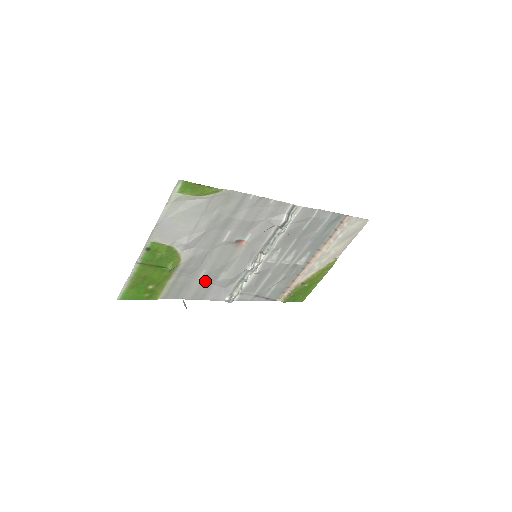
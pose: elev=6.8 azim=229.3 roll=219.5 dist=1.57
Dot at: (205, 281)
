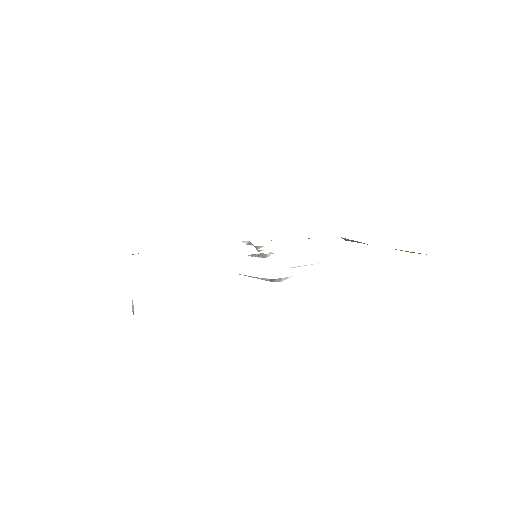
Dot at: occluded
